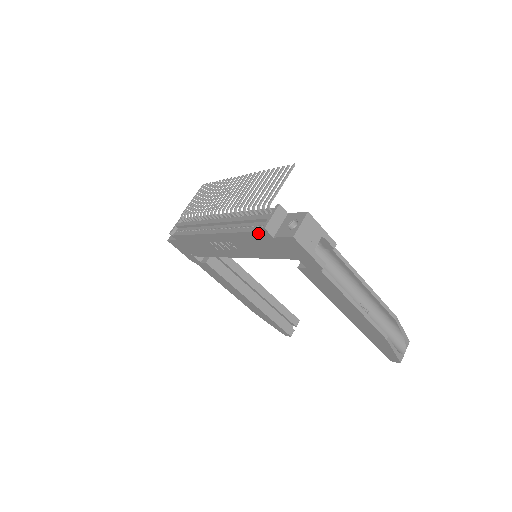
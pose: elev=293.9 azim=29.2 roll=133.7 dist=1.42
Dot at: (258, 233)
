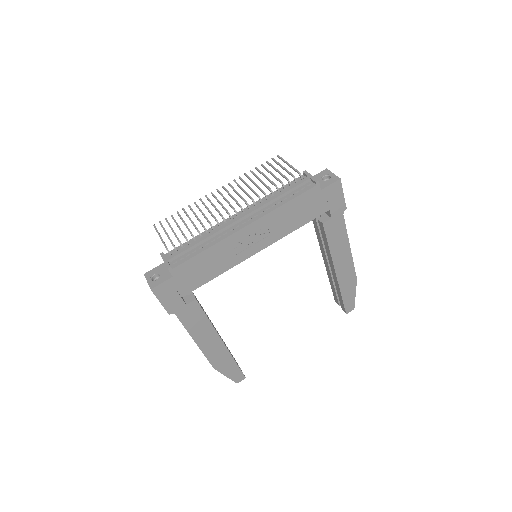
Dot at: (308, 192)
